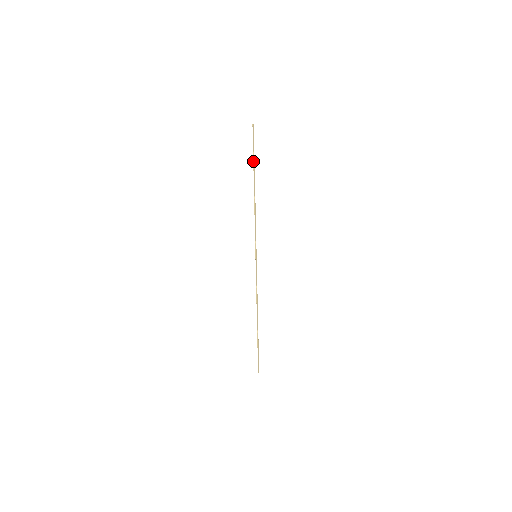
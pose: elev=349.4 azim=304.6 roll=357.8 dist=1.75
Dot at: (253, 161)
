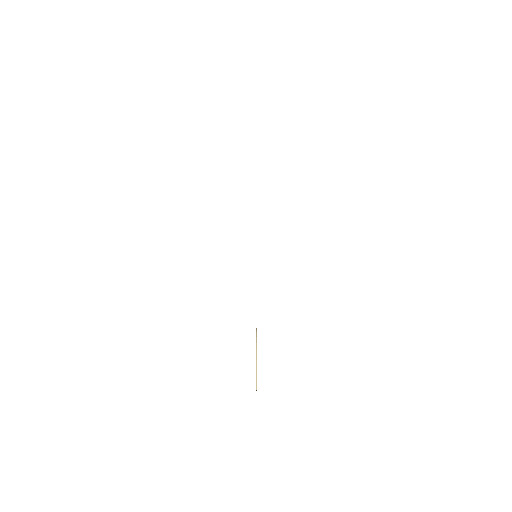
Dot at: occluded
